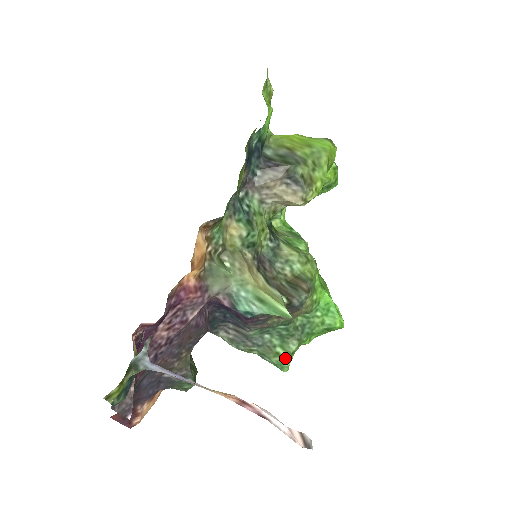
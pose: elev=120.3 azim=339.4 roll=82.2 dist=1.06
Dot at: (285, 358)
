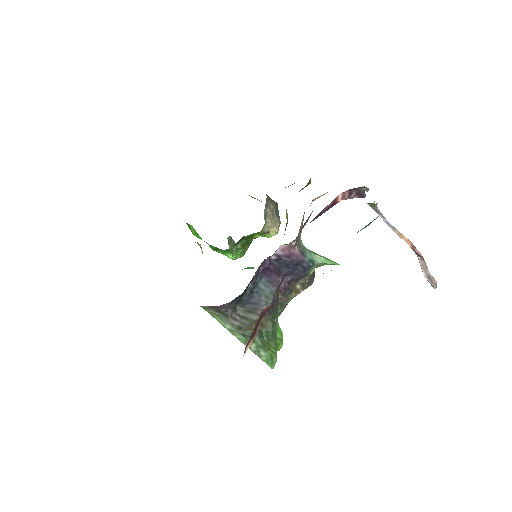
Dot at: (274, 353)
